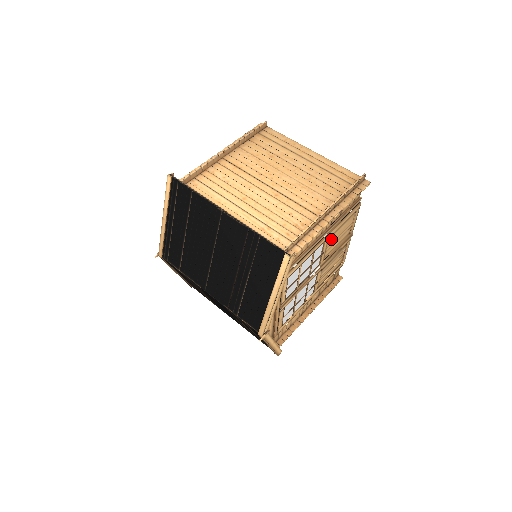
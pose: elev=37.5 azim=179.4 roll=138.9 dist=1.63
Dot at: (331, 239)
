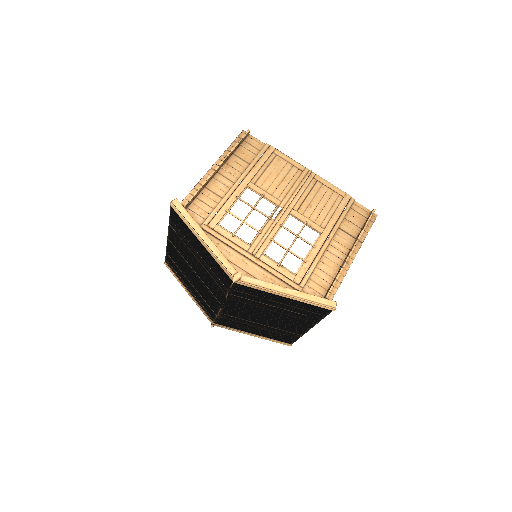
Dot at: (263, 183)
